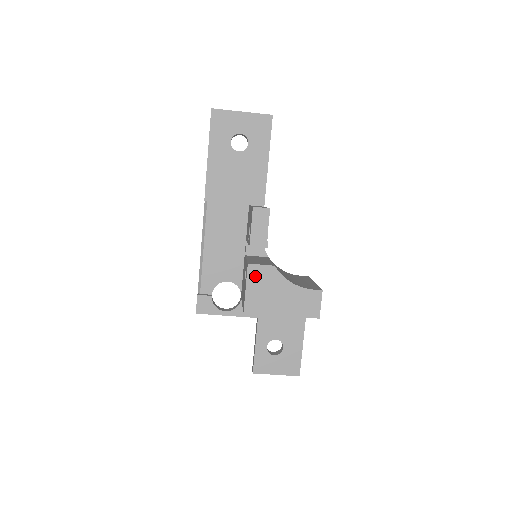
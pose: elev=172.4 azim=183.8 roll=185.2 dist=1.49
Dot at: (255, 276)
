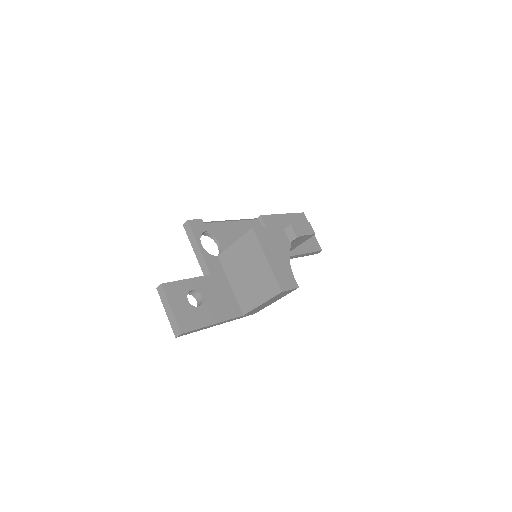
Dot at: (278, 232)
